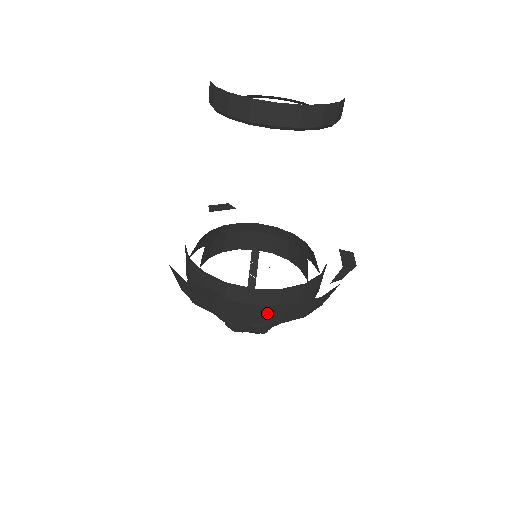
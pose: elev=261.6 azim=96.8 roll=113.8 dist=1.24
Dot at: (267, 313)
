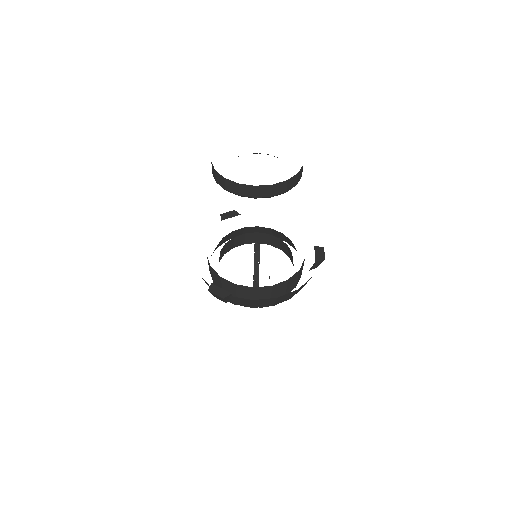
Dot at: (264, 302)
